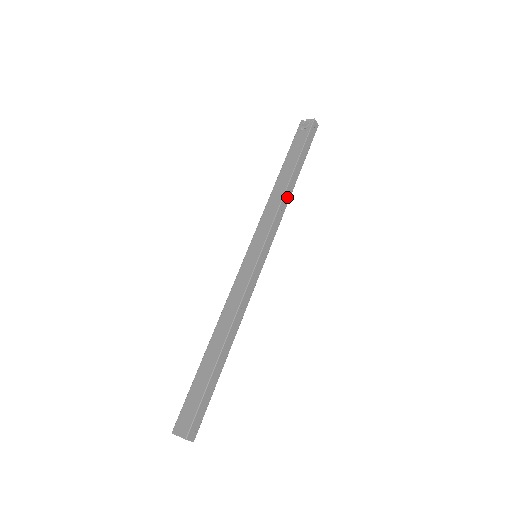
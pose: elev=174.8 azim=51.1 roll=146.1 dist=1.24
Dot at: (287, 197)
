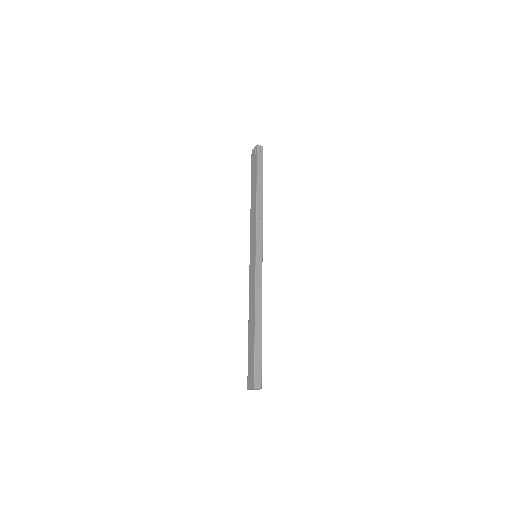
Dot at: (260, 207)
